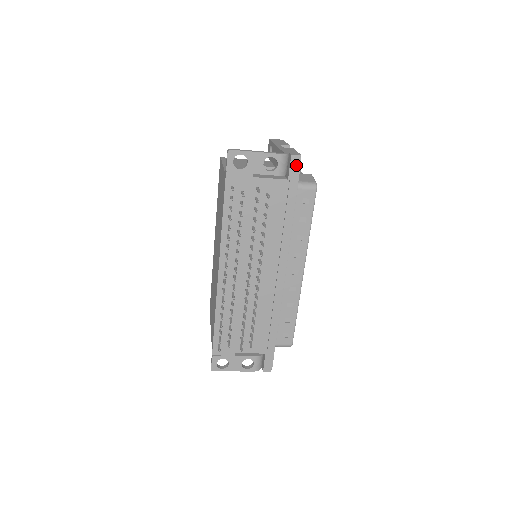
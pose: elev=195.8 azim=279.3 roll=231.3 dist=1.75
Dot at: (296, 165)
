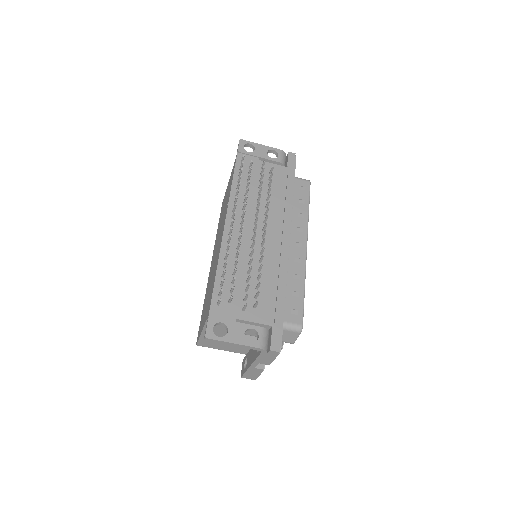
Dot at: (293, 159)
